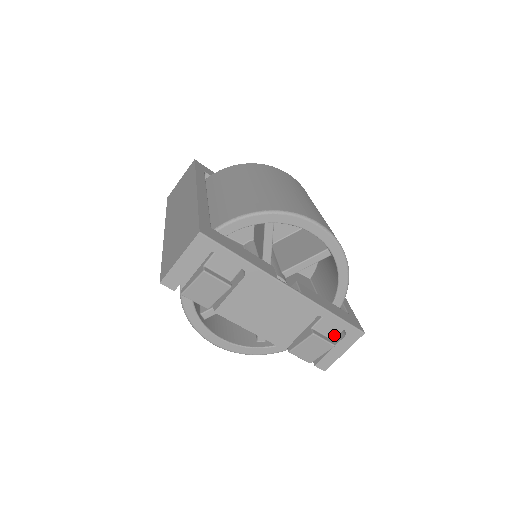
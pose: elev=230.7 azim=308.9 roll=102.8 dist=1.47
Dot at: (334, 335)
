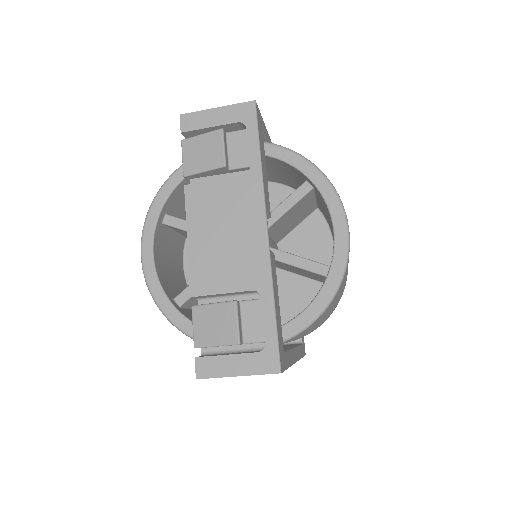
Dot at: (250, 337)
